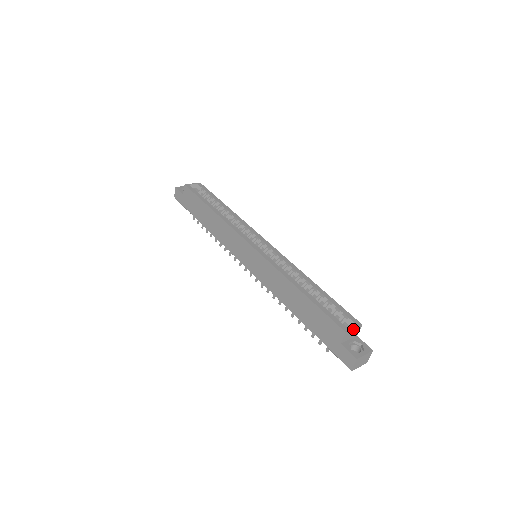
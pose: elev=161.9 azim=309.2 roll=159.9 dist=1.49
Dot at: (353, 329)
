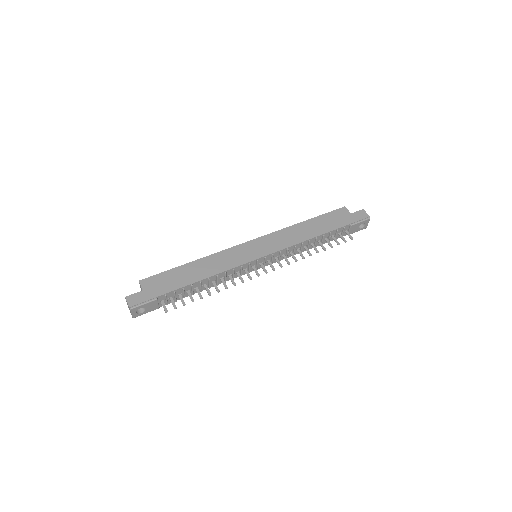
Dot at: occluded
